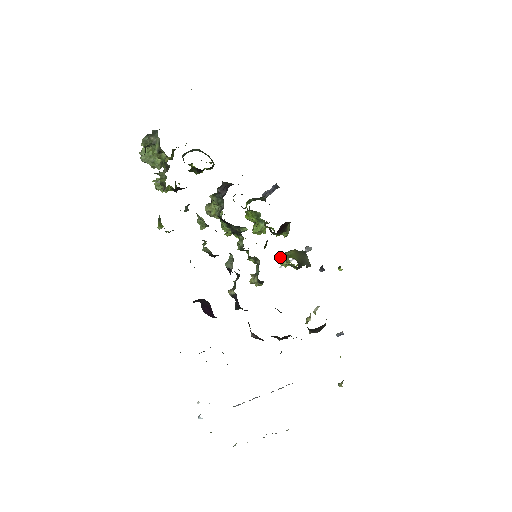
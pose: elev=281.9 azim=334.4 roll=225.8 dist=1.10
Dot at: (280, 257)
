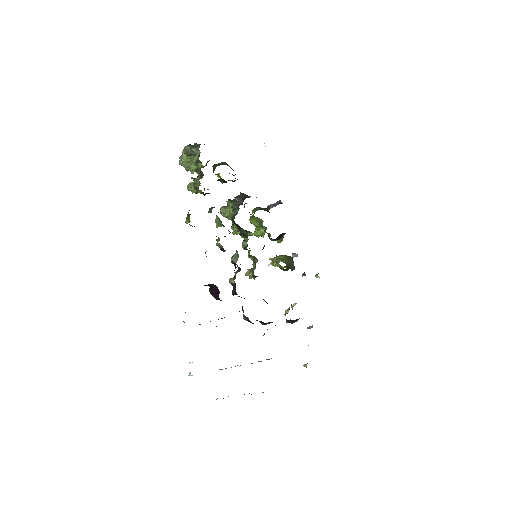
Dot at: (272, 258)
